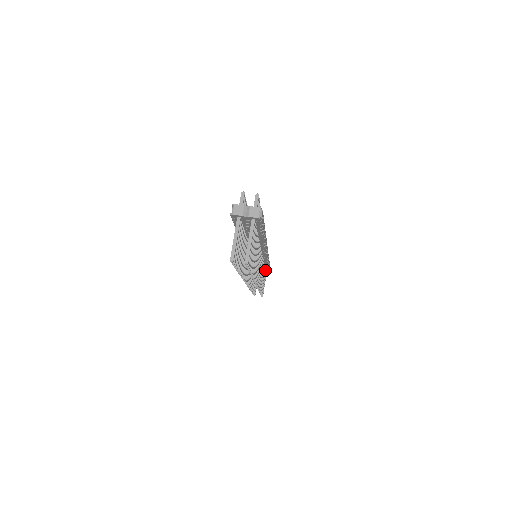
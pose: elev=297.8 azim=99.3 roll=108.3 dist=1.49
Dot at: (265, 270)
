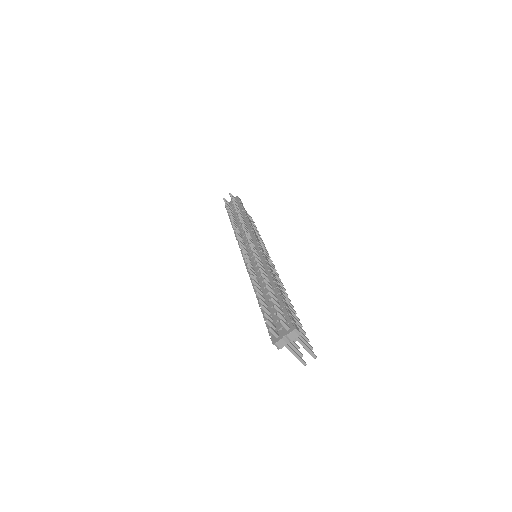
Dot at: occluded
